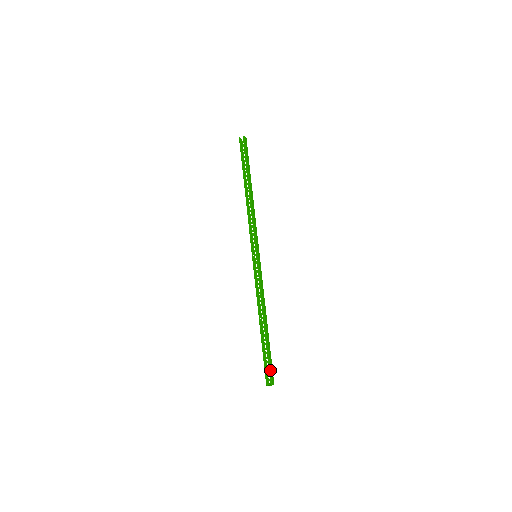
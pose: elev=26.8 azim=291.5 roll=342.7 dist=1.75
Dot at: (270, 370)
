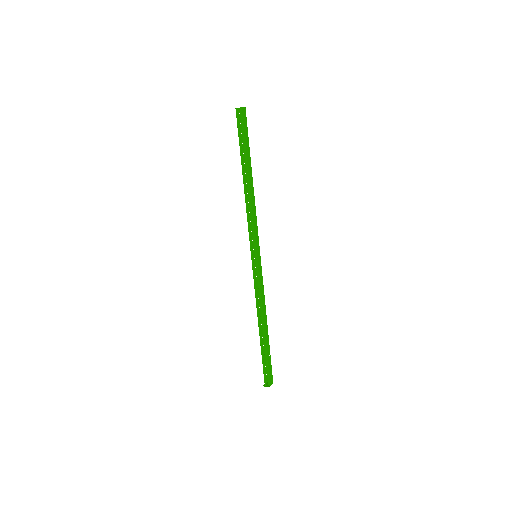
Dot at: (268, 372)
